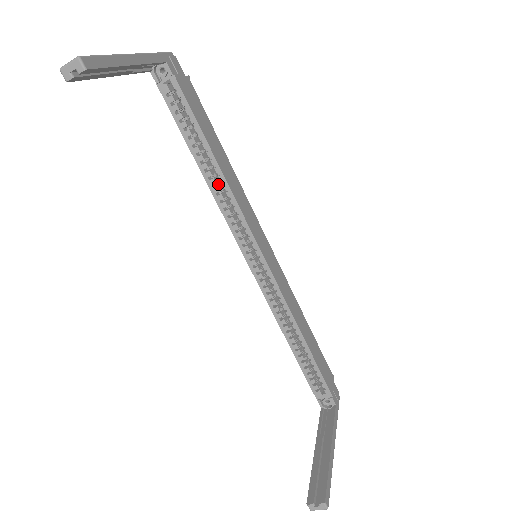
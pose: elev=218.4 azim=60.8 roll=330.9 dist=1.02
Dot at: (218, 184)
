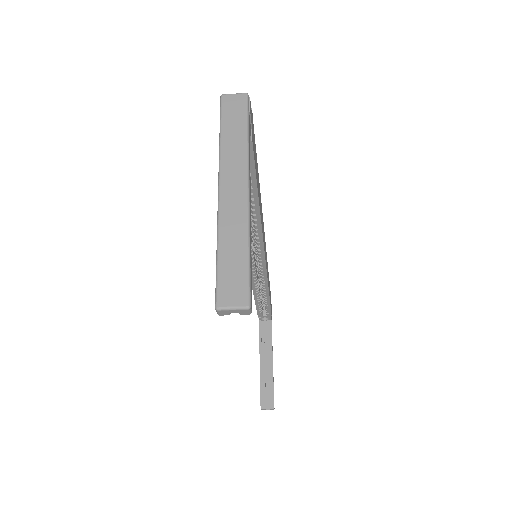
Dot at: occluded
